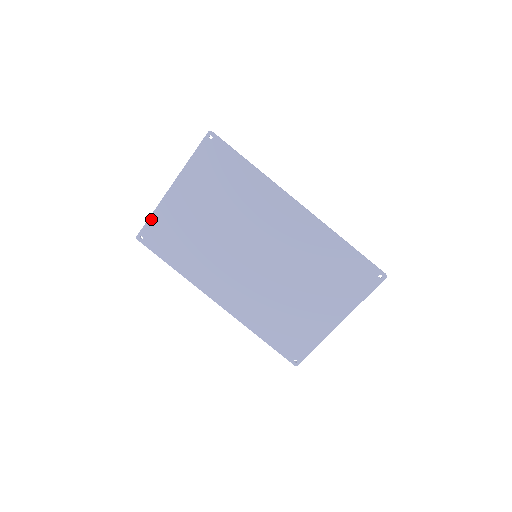
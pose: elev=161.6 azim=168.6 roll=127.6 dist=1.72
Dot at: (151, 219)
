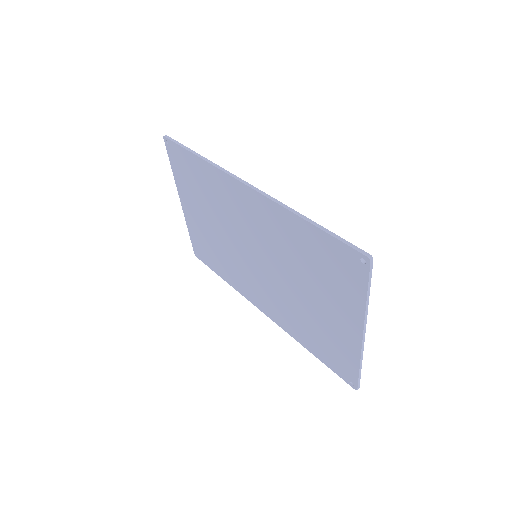
Dot at: (191, 236)
